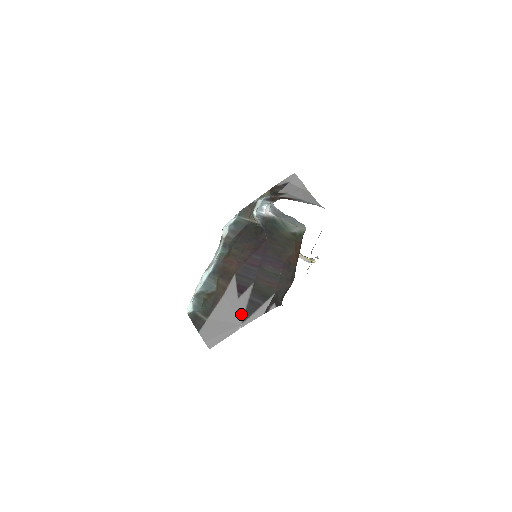
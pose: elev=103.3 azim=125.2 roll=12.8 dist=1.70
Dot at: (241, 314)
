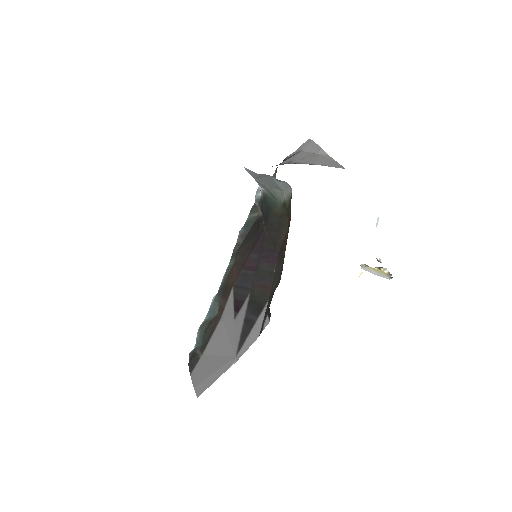
Dot at: (236, 342)
